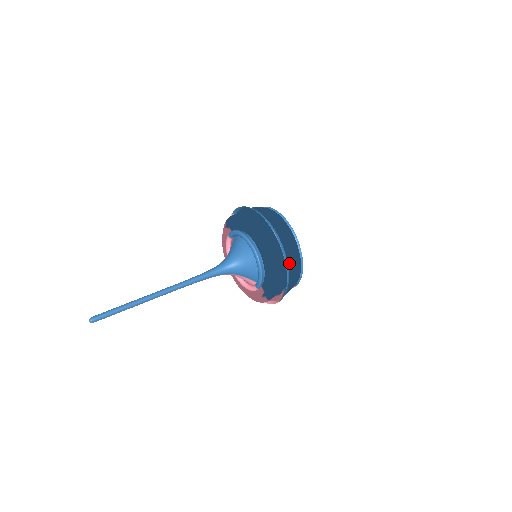
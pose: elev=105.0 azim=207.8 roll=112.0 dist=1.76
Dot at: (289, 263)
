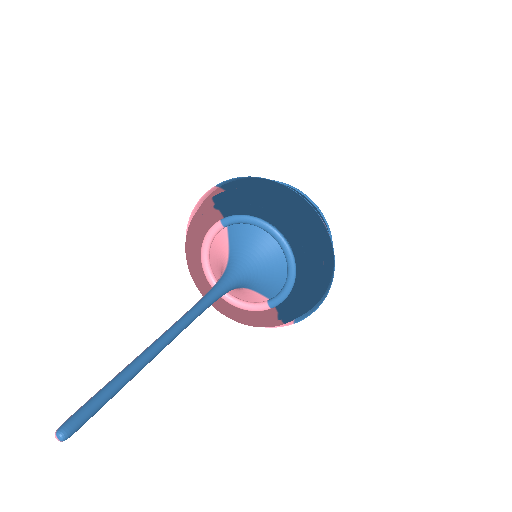
Dot at: (331, 269)
